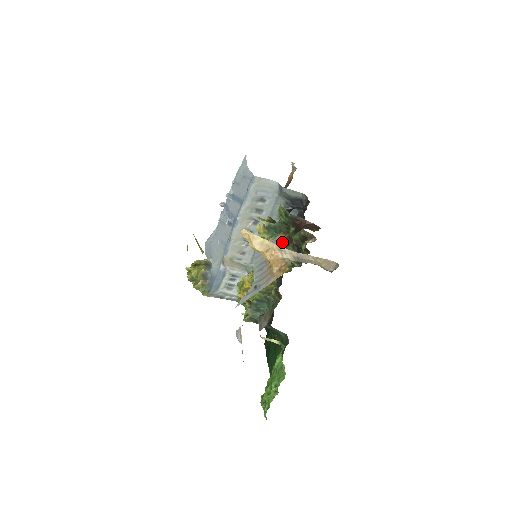
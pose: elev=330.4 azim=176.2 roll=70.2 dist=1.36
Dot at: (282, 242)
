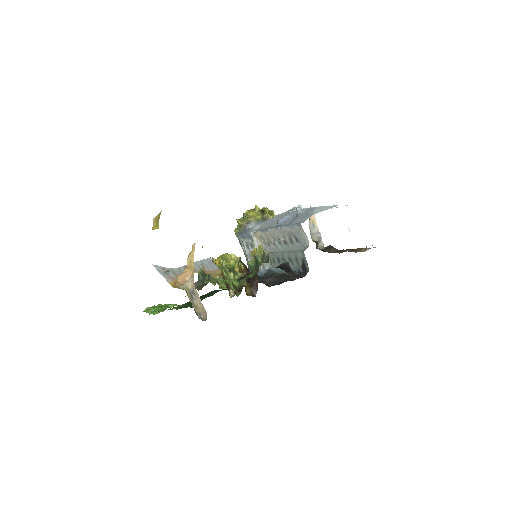
Dot at: (252, 272)
